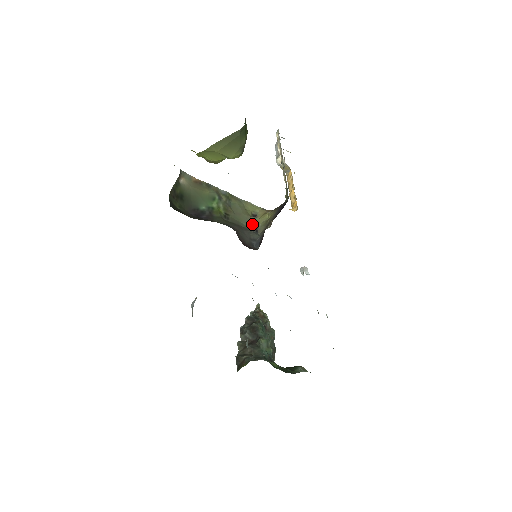
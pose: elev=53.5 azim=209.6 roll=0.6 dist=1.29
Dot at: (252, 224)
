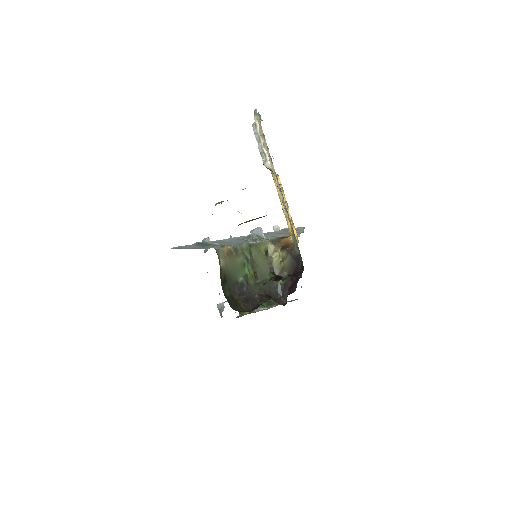
Dot at: (270, 268)
